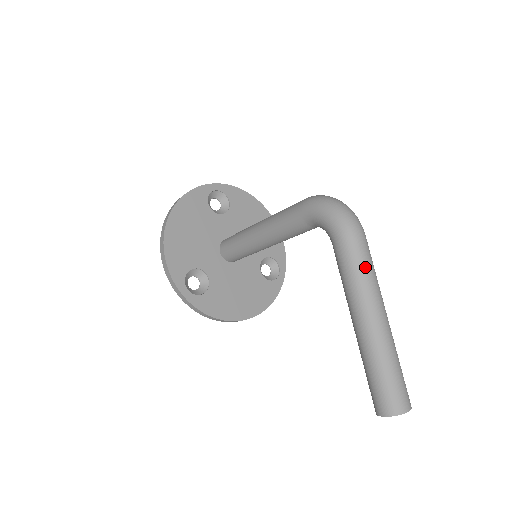
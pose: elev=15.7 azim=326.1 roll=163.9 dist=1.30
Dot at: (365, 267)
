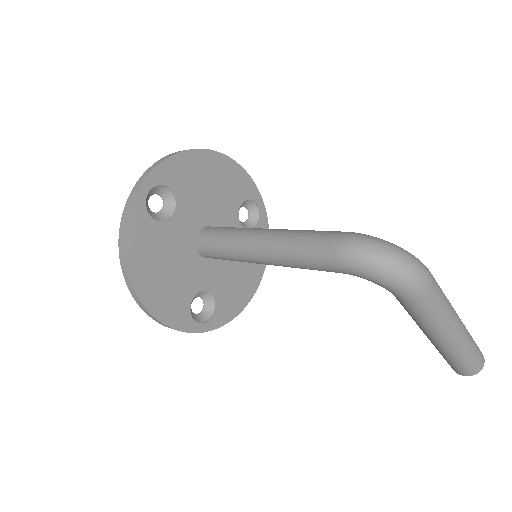
Dot at: (441, 309)
